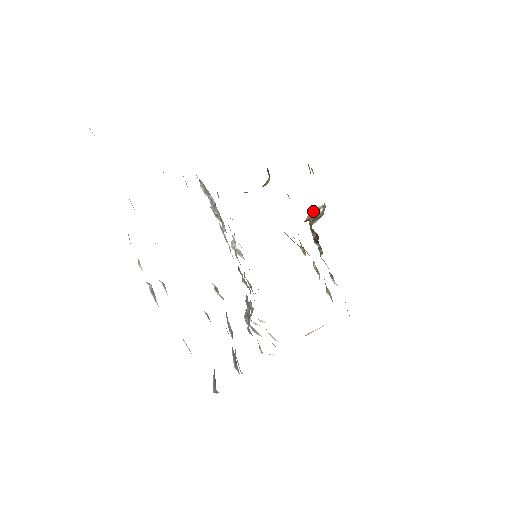
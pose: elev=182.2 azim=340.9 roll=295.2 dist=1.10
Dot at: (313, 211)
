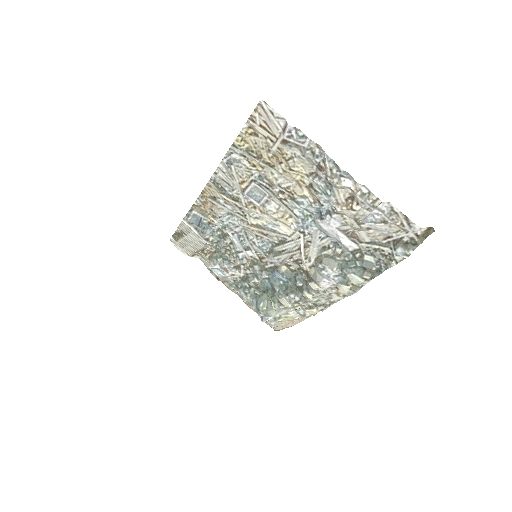
Dot at: occluded
